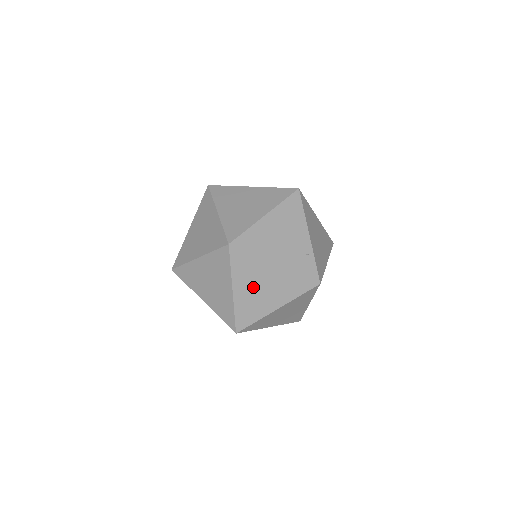
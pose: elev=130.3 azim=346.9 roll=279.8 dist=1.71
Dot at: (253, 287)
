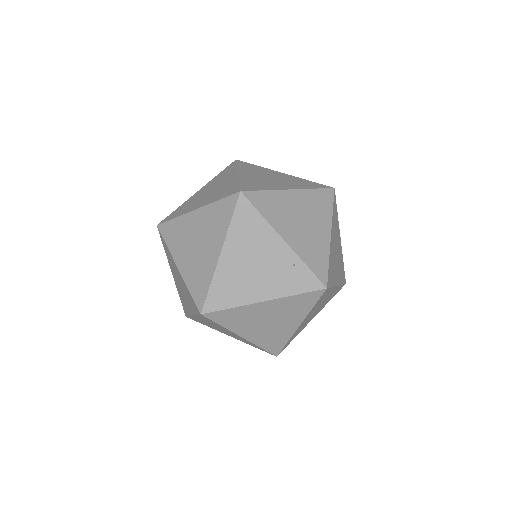
Dot at: (258, 325)
